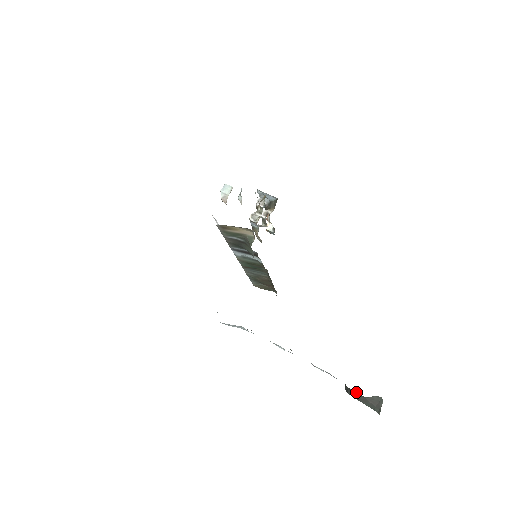
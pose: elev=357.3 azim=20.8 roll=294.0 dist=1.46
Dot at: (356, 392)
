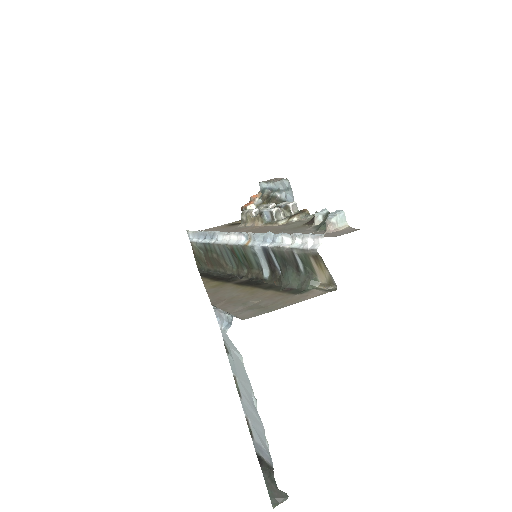
Dot at: occluded
